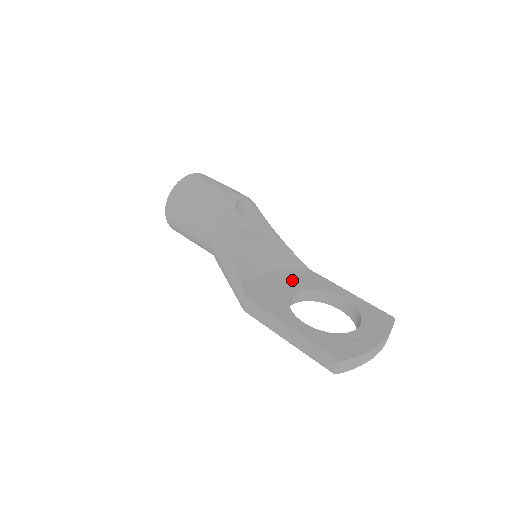
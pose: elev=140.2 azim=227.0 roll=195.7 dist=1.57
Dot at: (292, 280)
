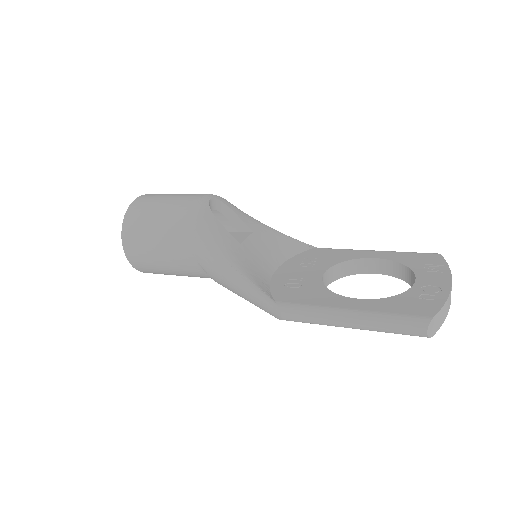
Dot at: (308, 265)
